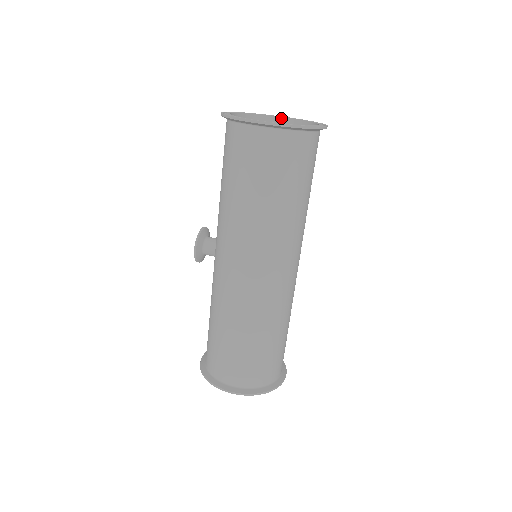
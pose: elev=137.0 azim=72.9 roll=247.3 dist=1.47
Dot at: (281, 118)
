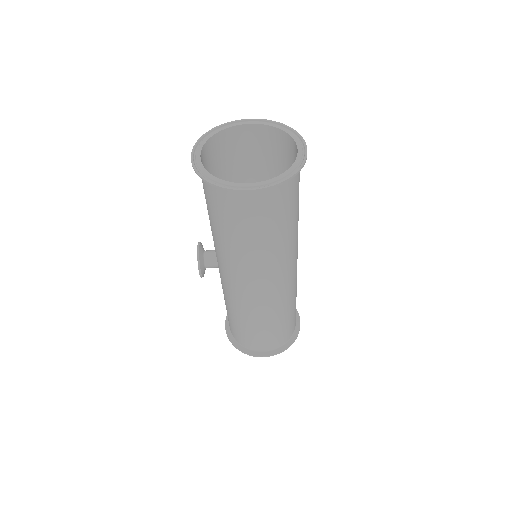
Dot at: (244, 125)
